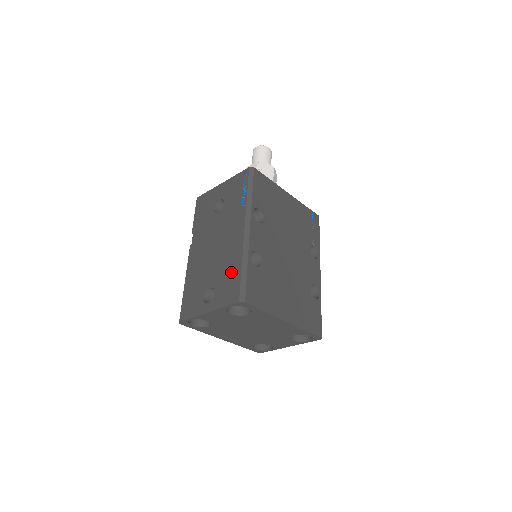
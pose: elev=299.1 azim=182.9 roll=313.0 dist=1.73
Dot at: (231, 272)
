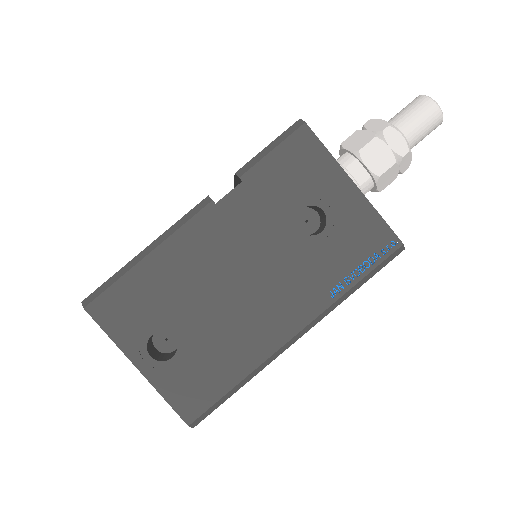
Dot at: (220, 368)
